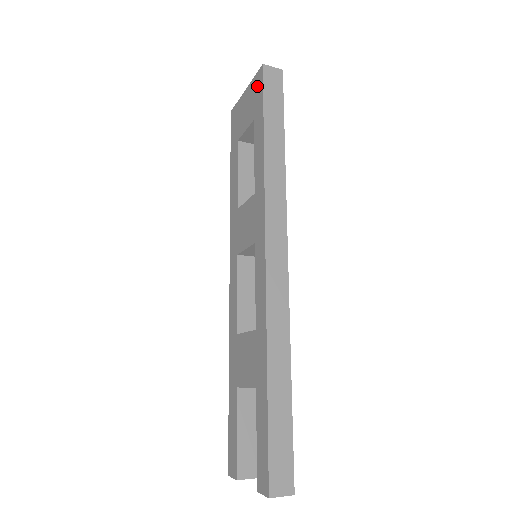
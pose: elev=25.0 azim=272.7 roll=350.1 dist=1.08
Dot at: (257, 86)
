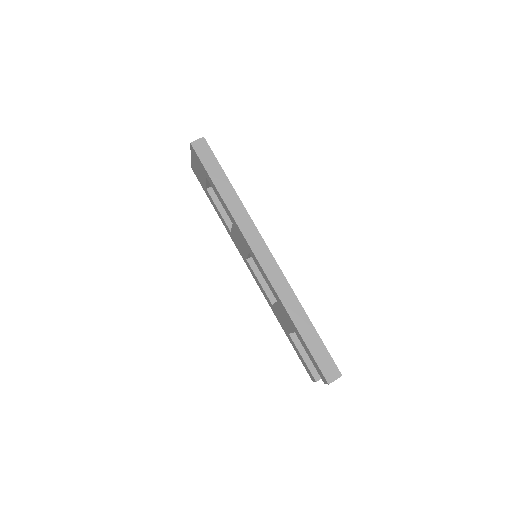
Dot at: (195, 156)
